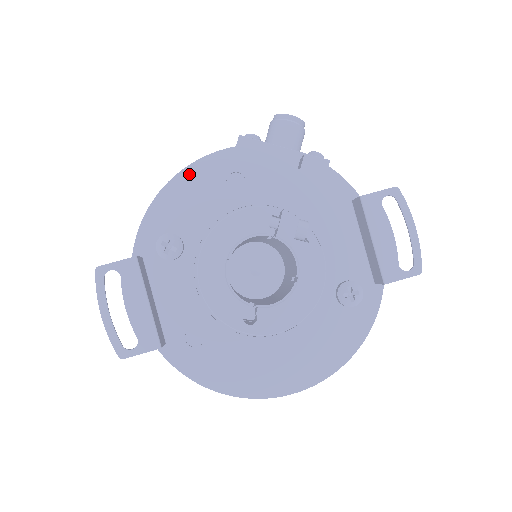
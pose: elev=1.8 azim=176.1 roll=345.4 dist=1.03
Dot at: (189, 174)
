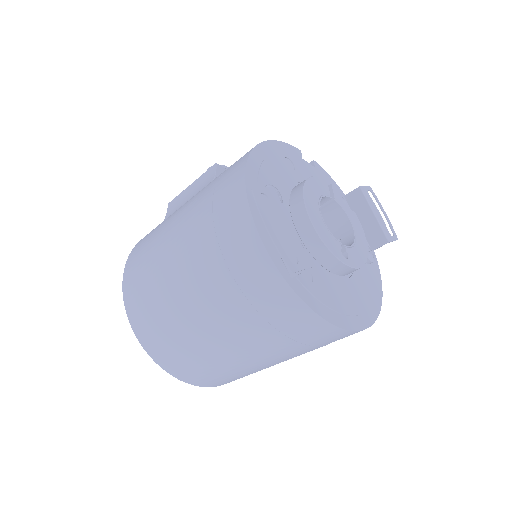
Dot at: (263, 149)
